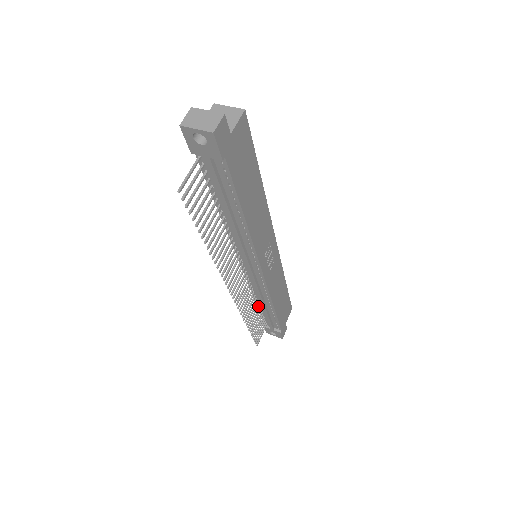
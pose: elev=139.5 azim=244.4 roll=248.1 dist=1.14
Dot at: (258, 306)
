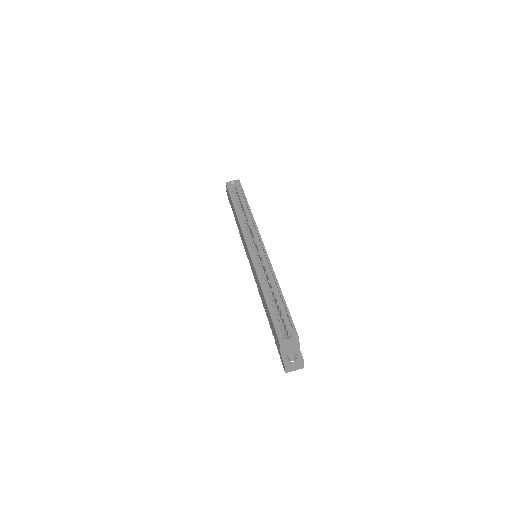
Dot at: occluded
